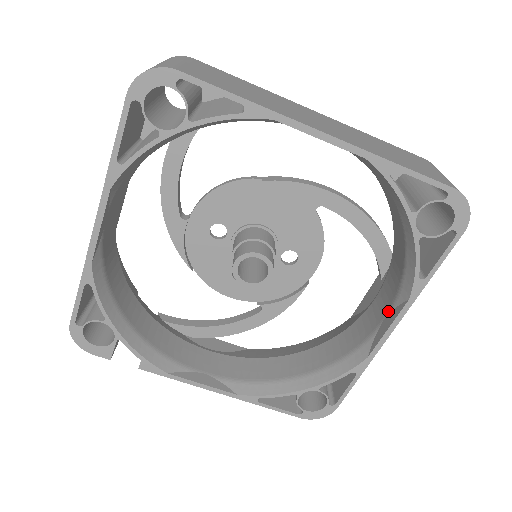
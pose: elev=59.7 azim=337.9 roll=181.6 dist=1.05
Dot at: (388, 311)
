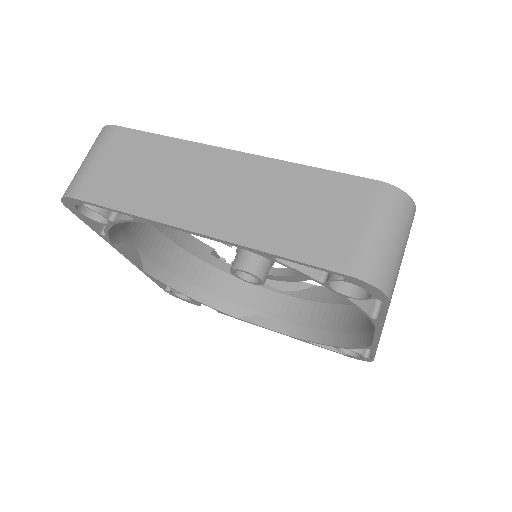
Dot at: occluded
